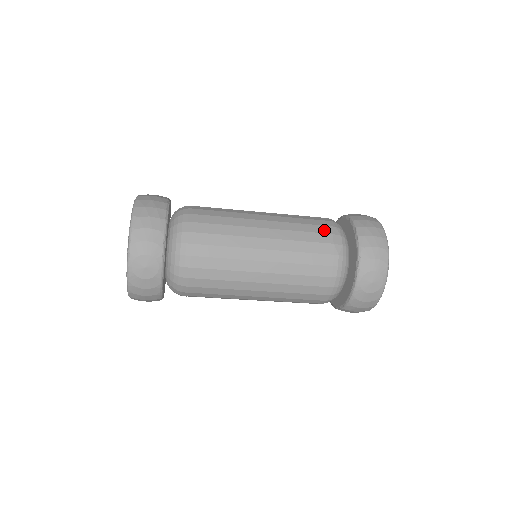
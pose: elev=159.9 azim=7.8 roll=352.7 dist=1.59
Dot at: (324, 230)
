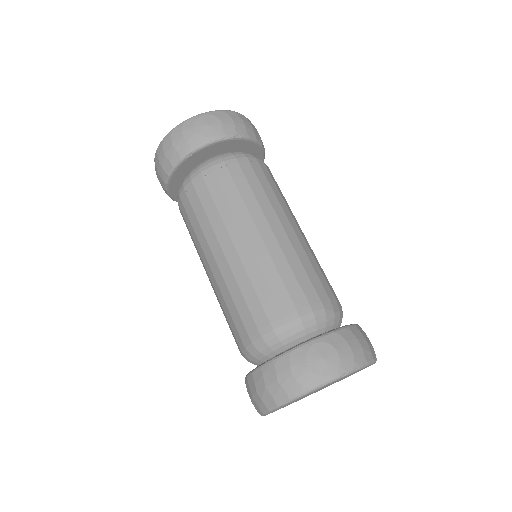
Dot at: (333, 291)
